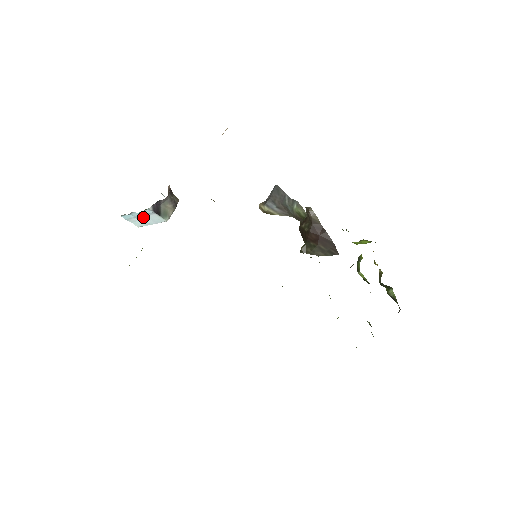
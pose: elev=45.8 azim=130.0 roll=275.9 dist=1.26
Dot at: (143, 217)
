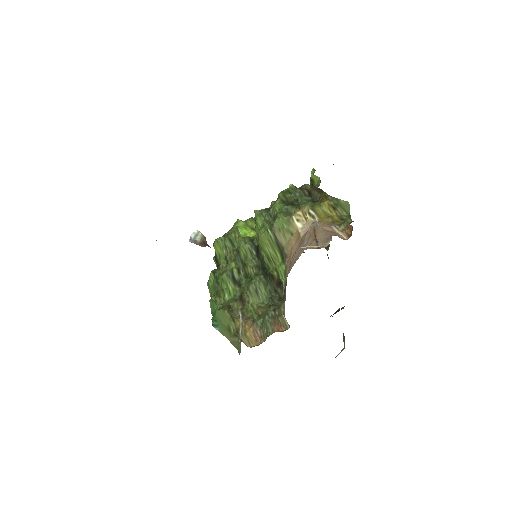
Dot at: occluded
